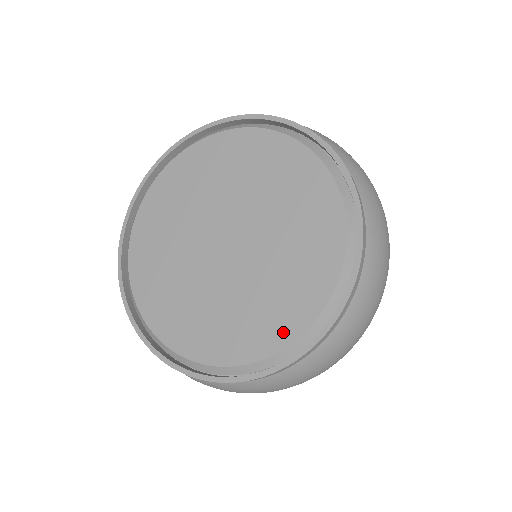
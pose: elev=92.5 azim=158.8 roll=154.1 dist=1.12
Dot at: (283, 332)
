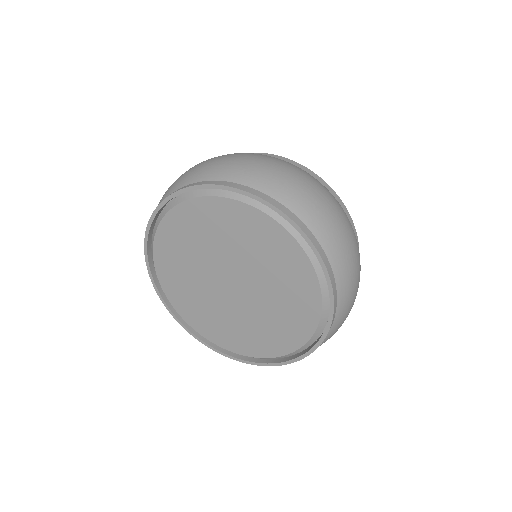
Dot at: (294, 340)
